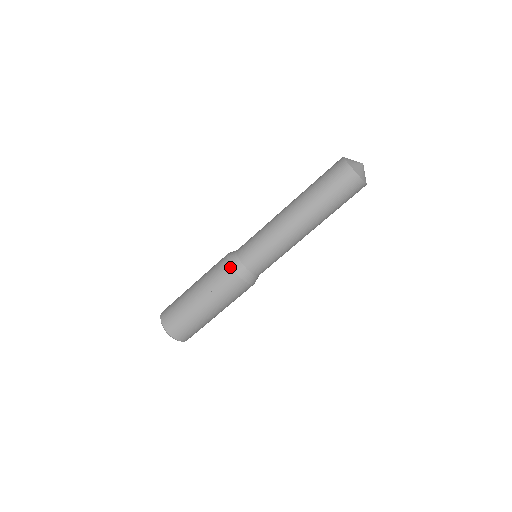
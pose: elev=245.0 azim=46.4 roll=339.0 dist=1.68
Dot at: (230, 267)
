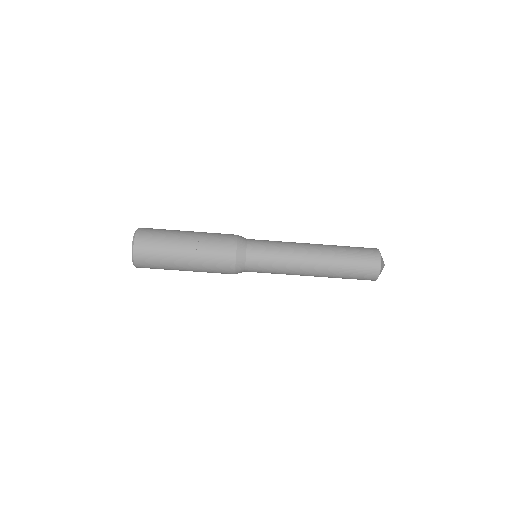
Dot at: (236, 241)
